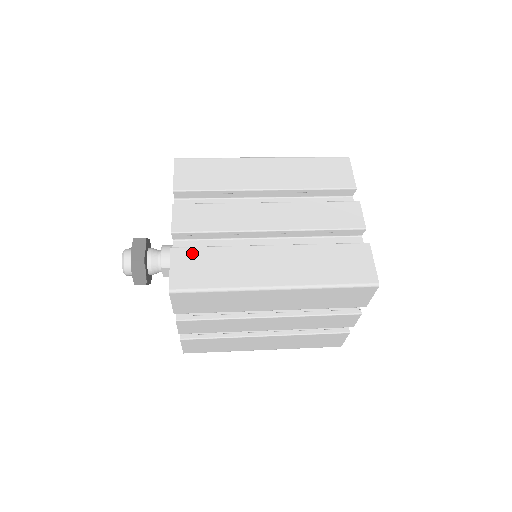
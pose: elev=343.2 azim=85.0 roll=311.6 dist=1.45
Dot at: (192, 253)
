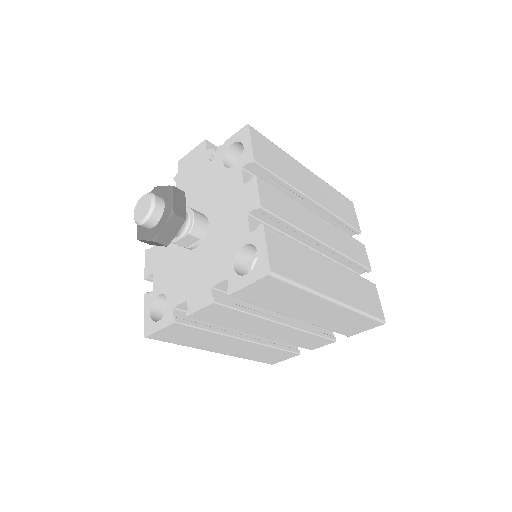
Dot at: (280, 238)
